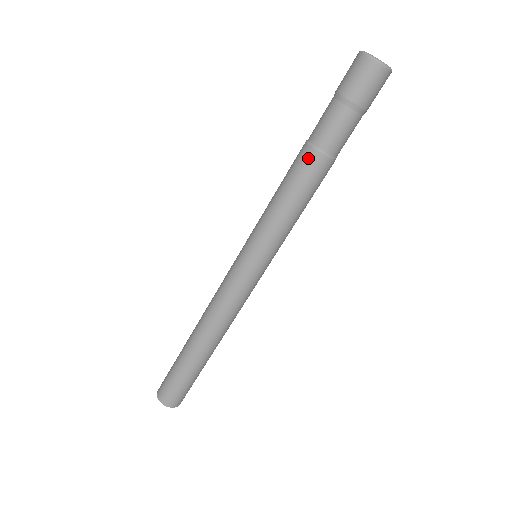
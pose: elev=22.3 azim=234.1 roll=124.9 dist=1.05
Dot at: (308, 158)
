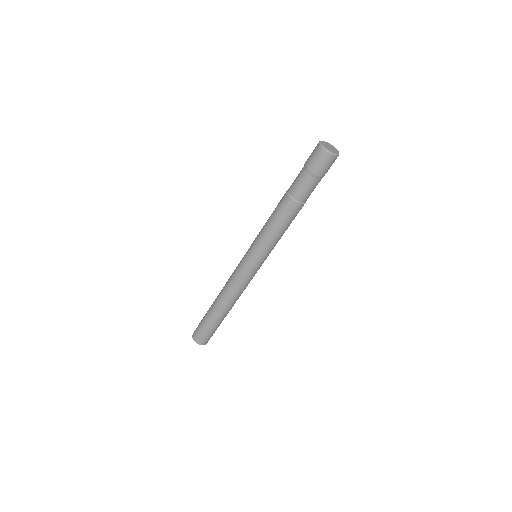
Dot at: (296, 208)
